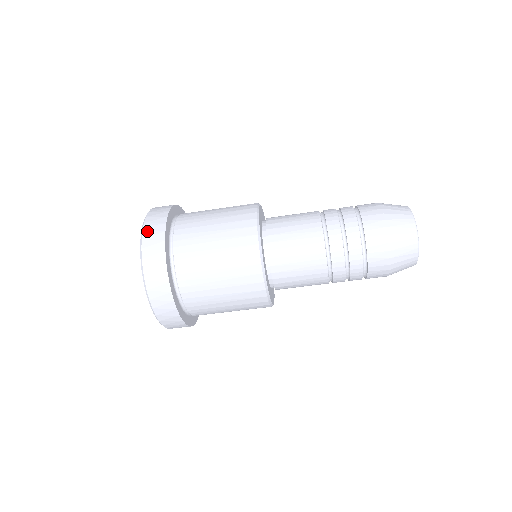
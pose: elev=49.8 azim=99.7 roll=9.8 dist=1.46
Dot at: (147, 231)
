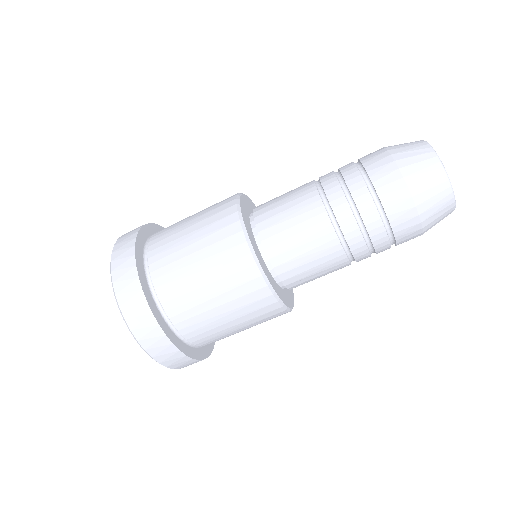
Dot at: (121, 238)
